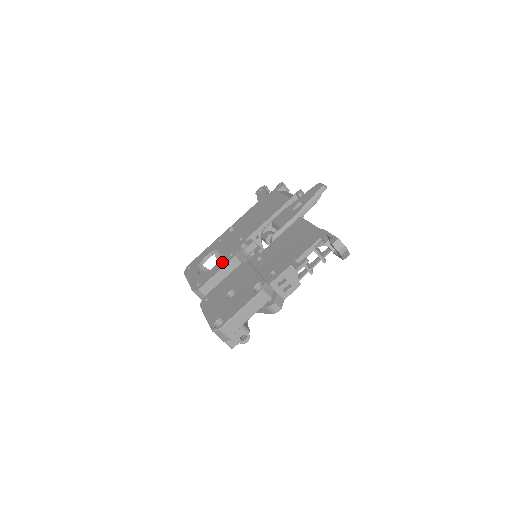
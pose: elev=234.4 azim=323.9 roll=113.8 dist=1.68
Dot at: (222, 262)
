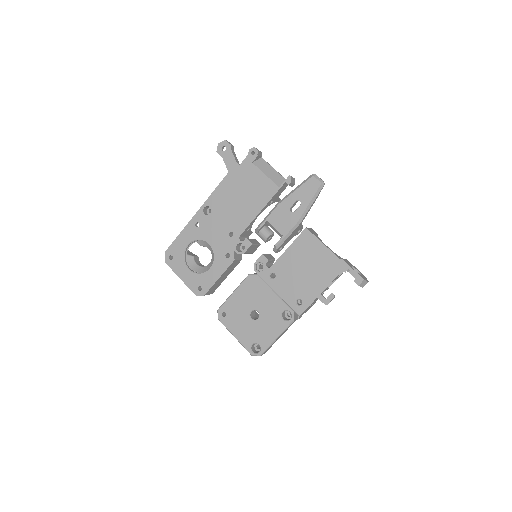
Dot at: (220, 264)
